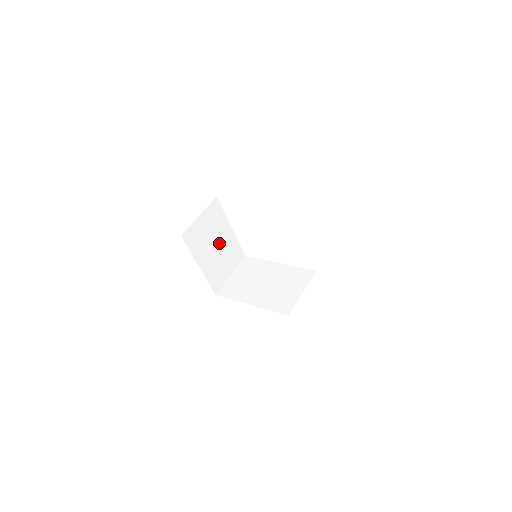
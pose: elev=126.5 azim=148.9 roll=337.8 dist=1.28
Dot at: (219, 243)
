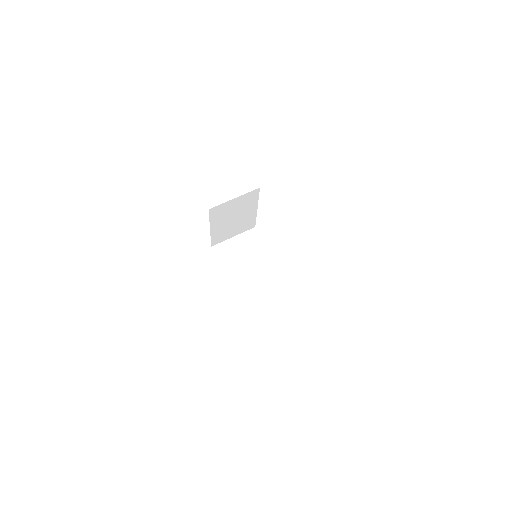
Dot at: (239, 217)
